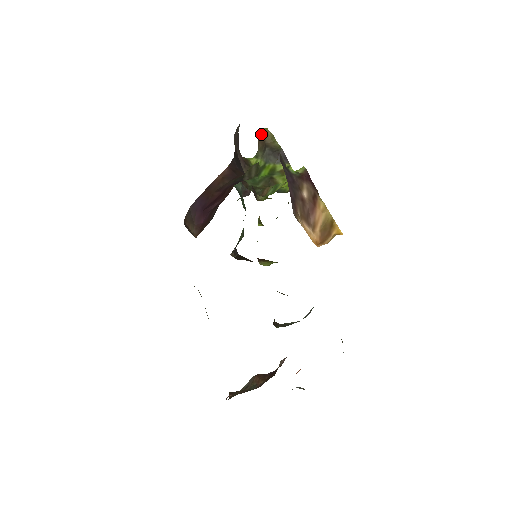
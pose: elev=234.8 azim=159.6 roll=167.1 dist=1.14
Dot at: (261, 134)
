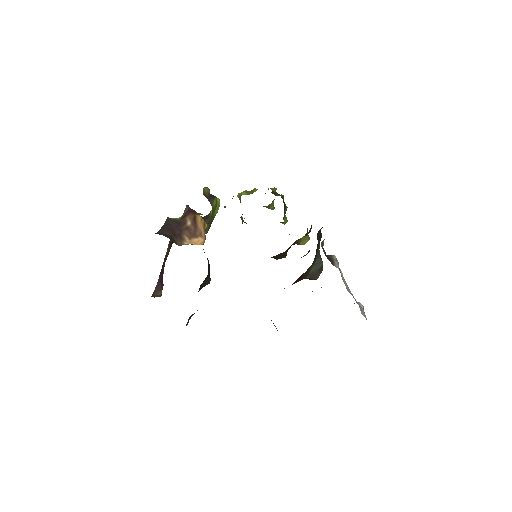
Dot at: (203, 194)
